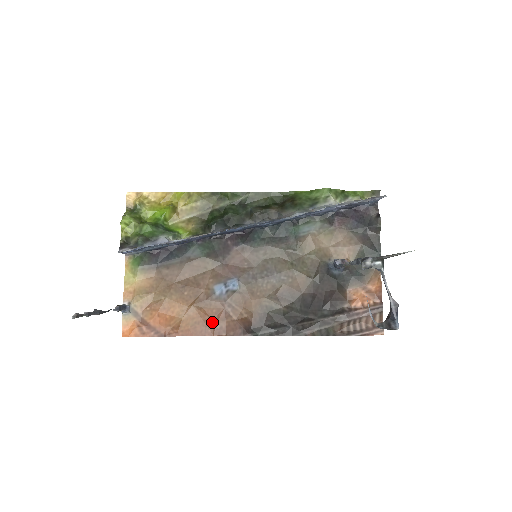
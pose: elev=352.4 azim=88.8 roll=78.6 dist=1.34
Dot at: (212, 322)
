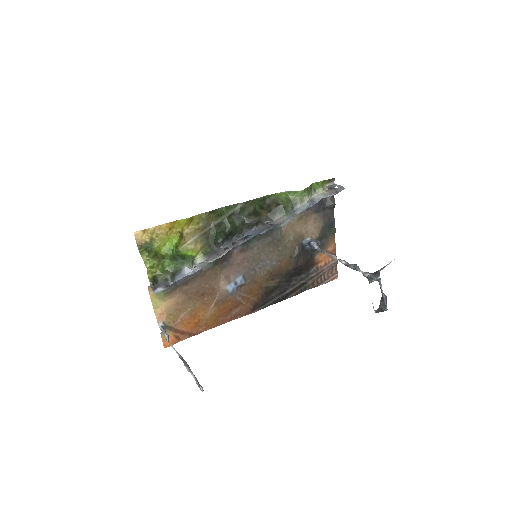
Dot at: (229, 312)
